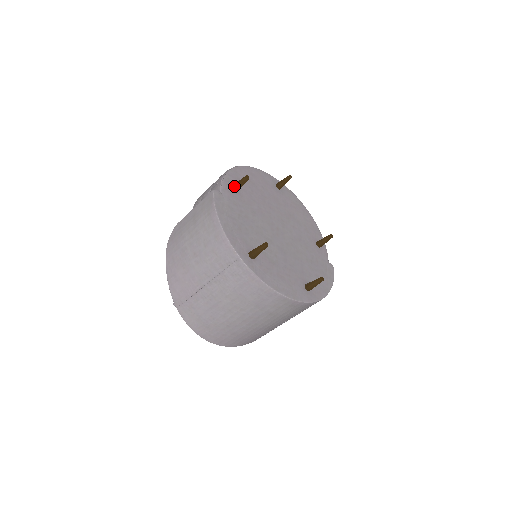
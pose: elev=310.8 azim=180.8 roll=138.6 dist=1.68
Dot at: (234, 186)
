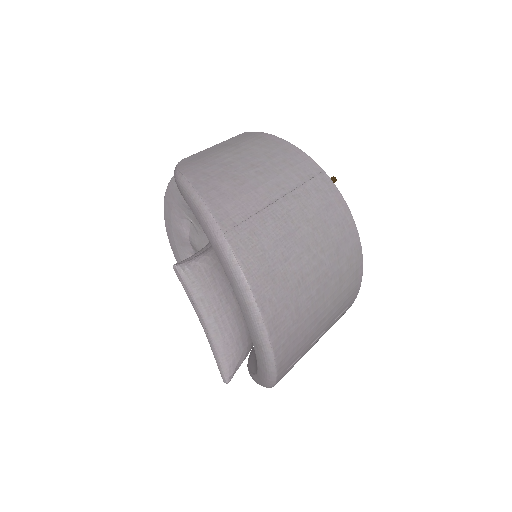
Dot at: occluded
